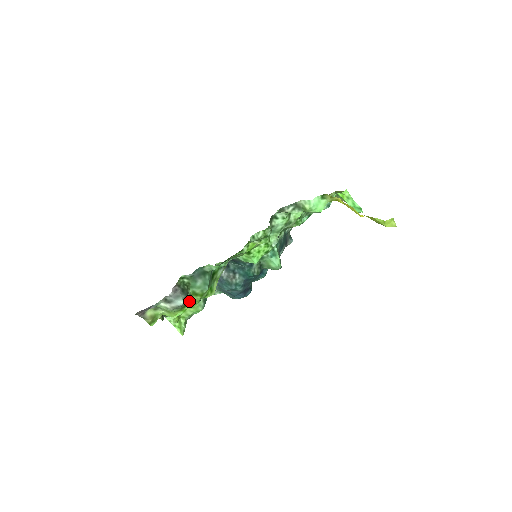
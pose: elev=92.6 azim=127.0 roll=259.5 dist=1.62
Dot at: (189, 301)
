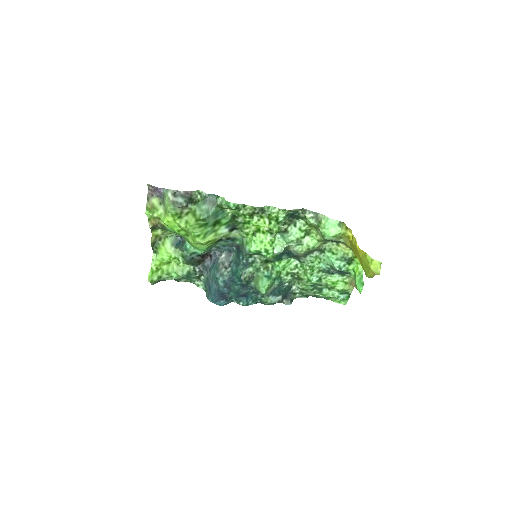
Dot at: (185, 217)
